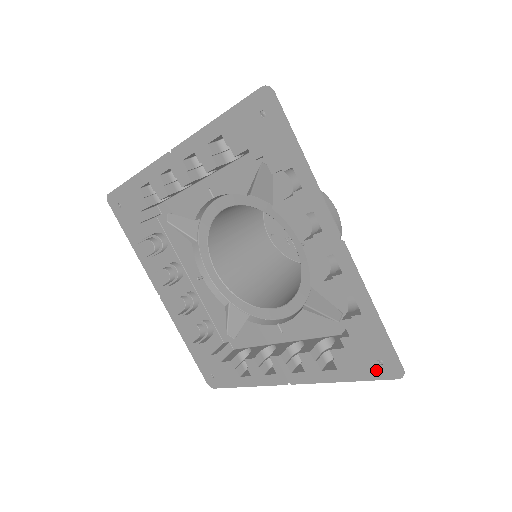
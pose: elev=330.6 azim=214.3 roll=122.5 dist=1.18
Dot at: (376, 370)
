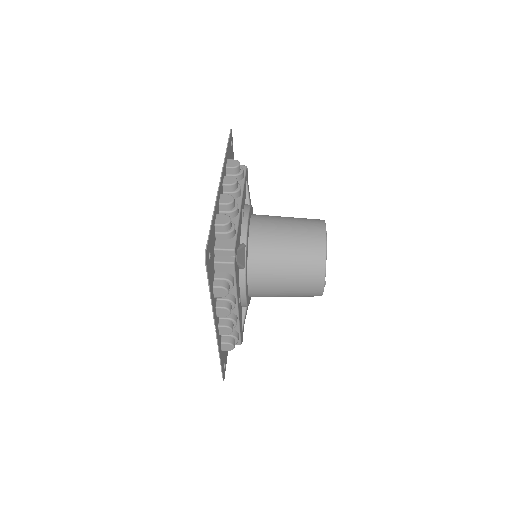
Dot at: occluded
